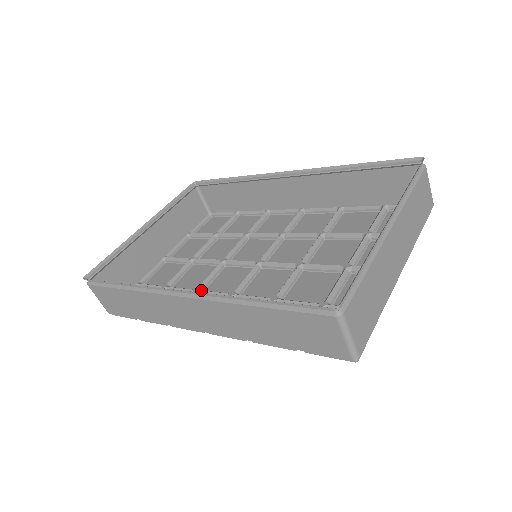
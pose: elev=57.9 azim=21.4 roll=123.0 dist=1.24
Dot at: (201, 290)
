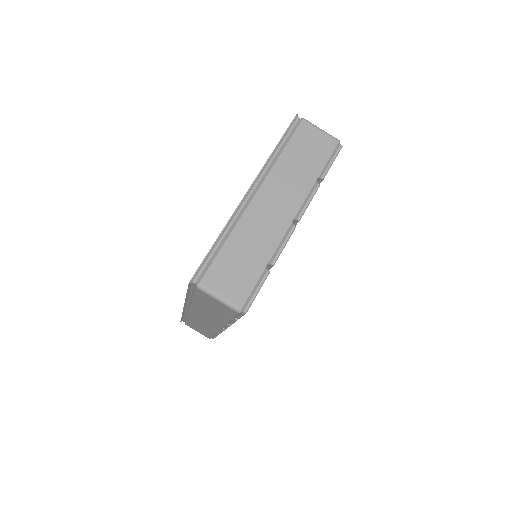
Dot at: occluded
